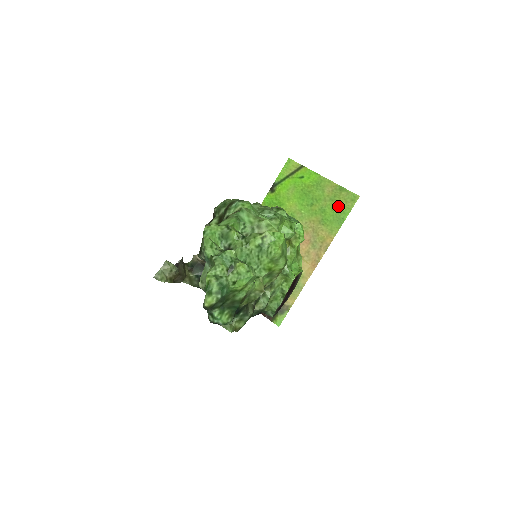
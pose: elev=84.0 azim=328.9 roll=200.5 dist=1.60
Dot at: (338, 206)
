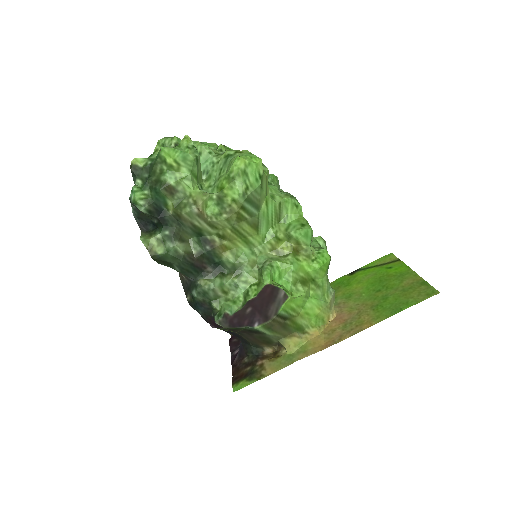
Dot at: (406, 297)
